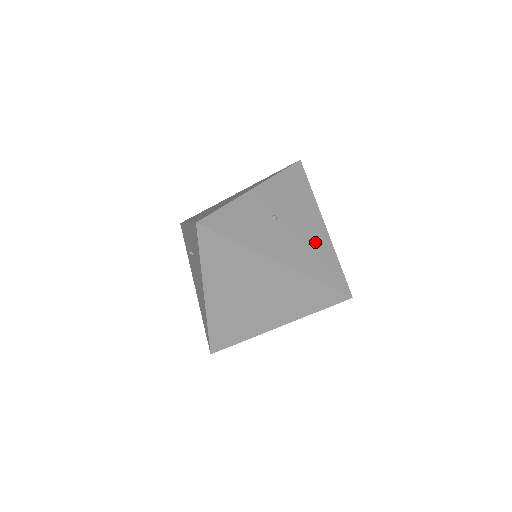
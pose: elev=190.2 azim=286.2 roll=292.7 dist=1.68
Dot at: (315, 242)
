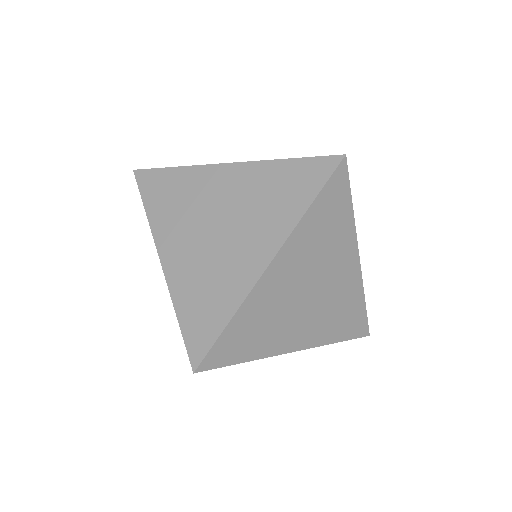
Dot at: occluded
